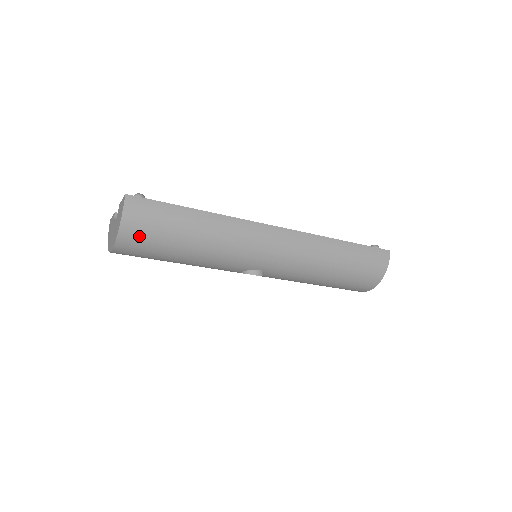
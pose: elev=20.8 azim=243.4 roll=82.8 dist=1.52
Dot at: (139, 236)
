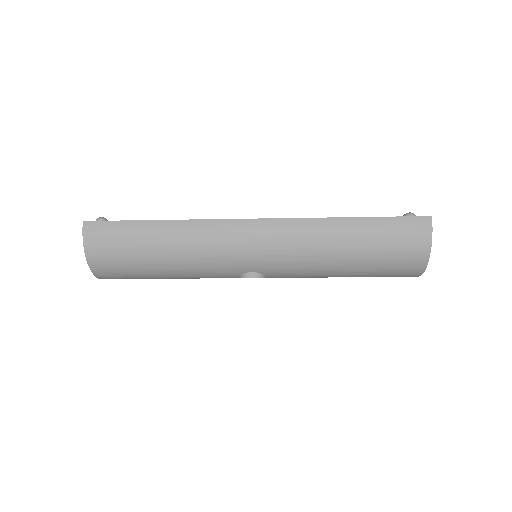
Dot at: (107, 259)
